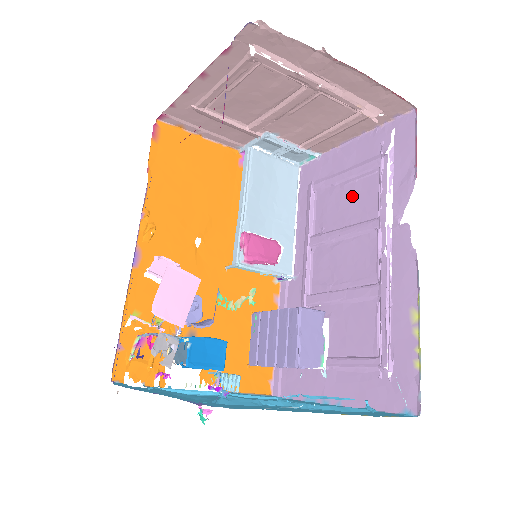
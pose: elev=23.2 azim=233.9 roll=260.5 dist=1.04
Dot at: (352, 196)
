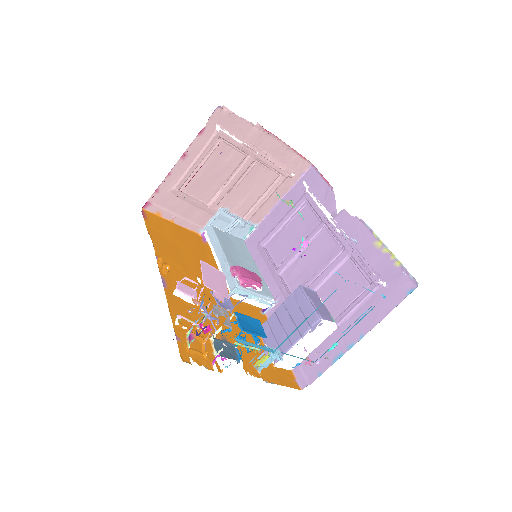
Dot at: (295, 227)
